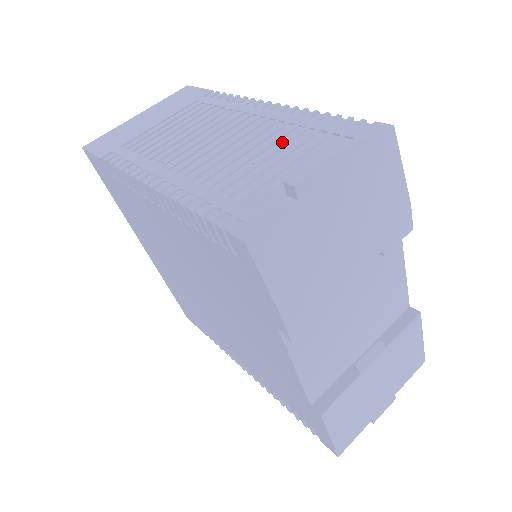
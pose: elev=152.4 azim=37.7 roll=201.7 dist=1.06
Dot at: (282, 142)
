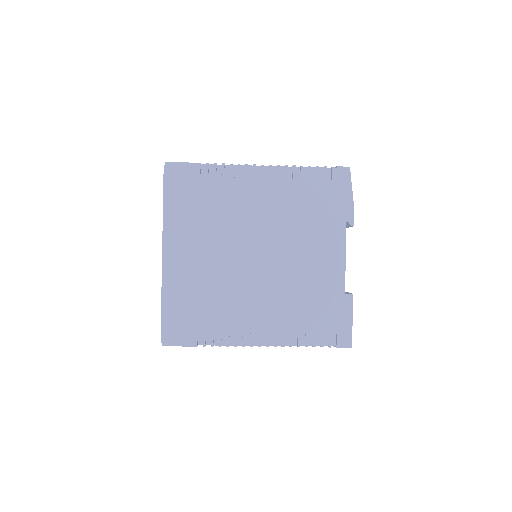
Dot at: occluded
